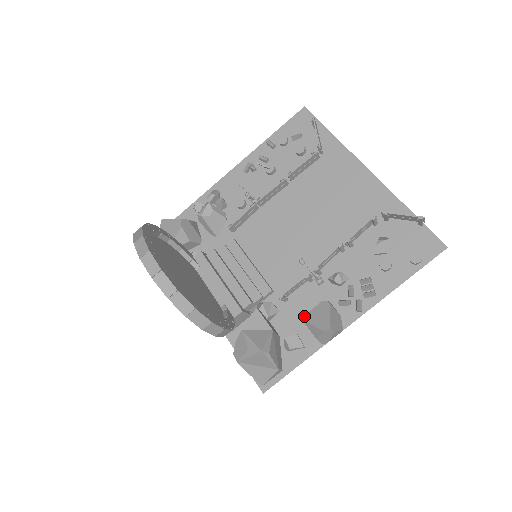
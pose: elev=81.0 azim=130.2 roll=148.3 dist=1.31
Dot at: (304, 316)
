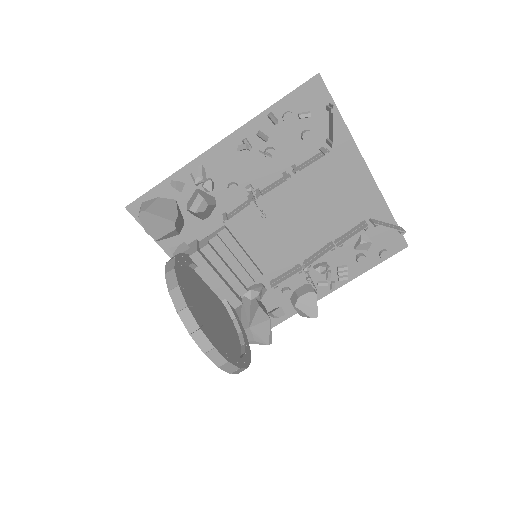
Dot at: (289, 295)
